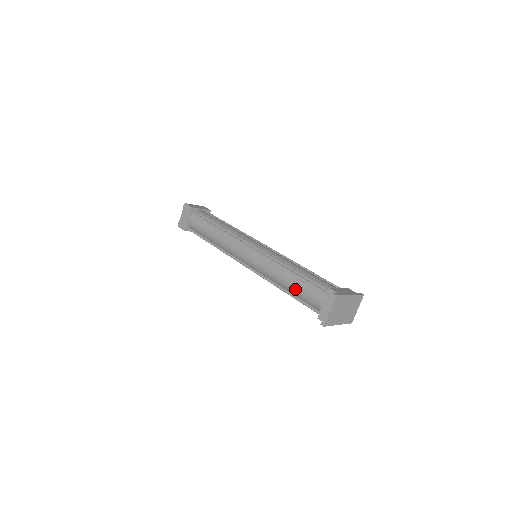
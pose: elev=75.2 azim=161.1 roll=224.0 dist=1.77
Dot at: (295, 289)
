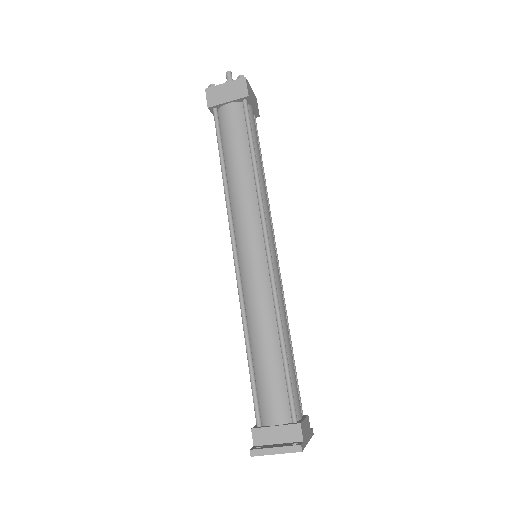
Dot at: (262, 366)
